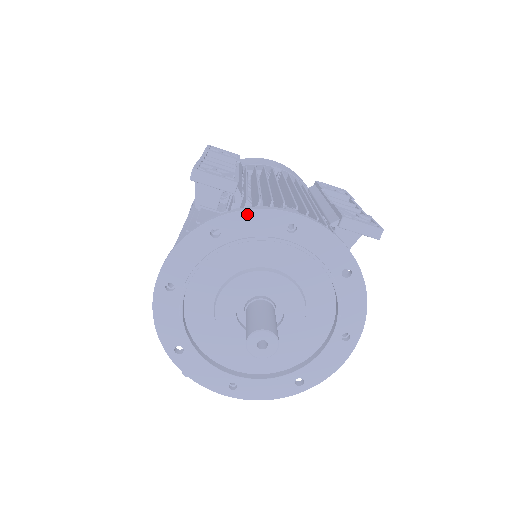
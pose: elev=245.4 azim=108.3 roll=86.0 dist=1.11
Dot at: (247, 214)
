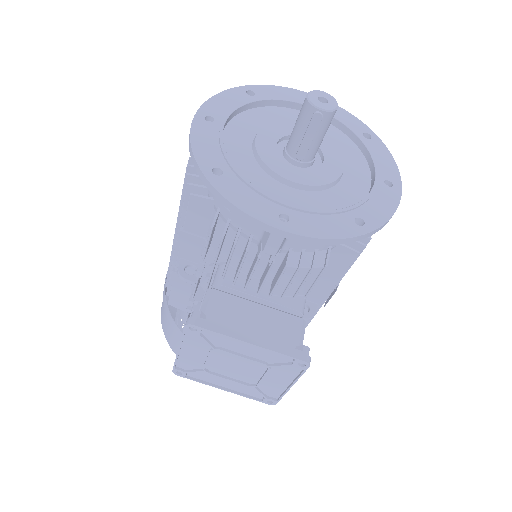
Dot at: (275, 88)
